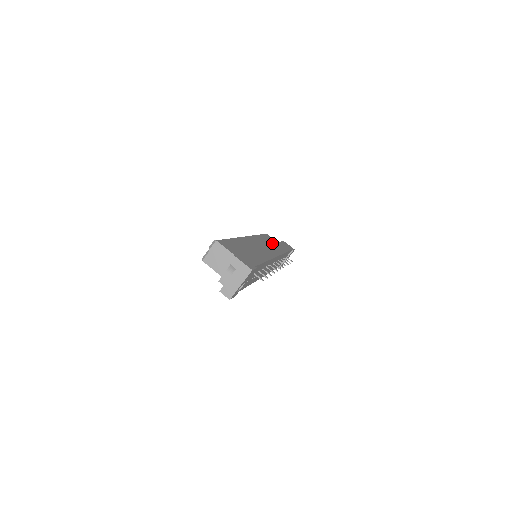
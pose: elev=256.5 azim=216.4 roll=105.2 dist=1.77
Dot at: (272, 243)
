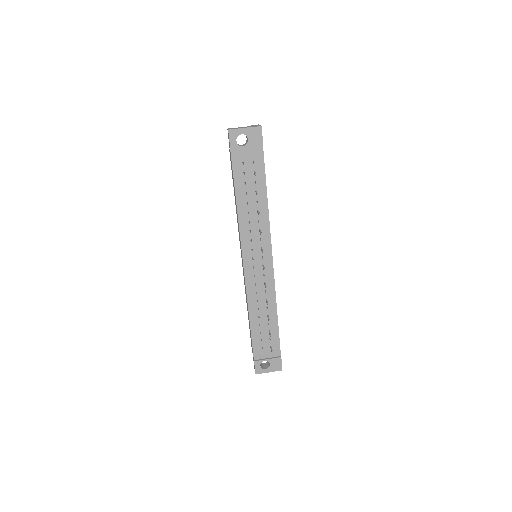
Dot at: occluded
